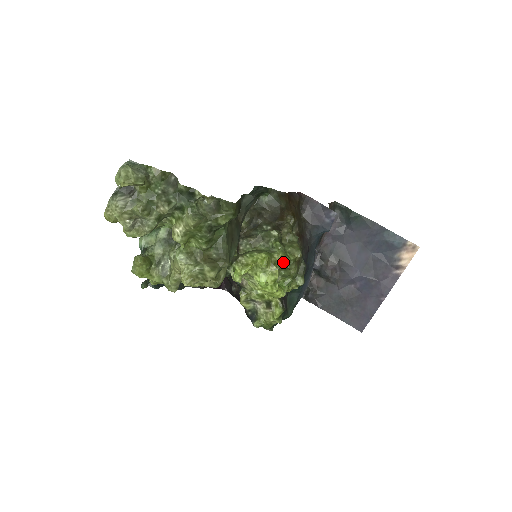
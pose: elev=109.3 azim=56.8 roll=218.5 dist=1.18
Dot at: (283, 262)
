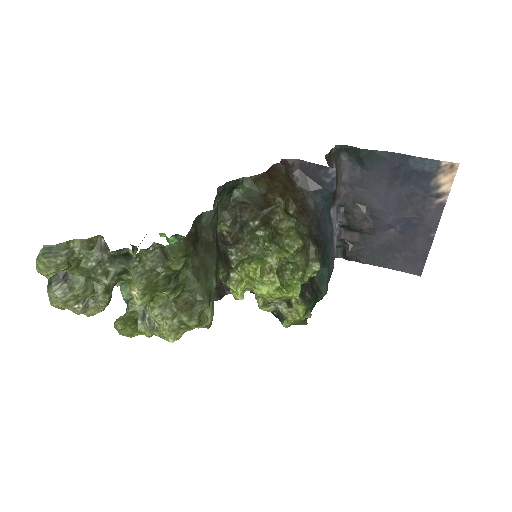
Dot at: (285, 257)
